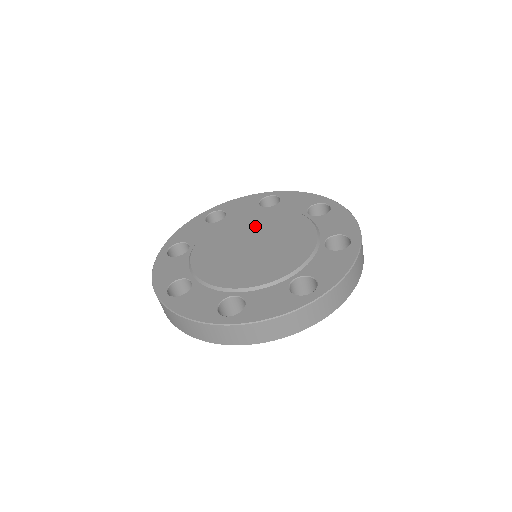
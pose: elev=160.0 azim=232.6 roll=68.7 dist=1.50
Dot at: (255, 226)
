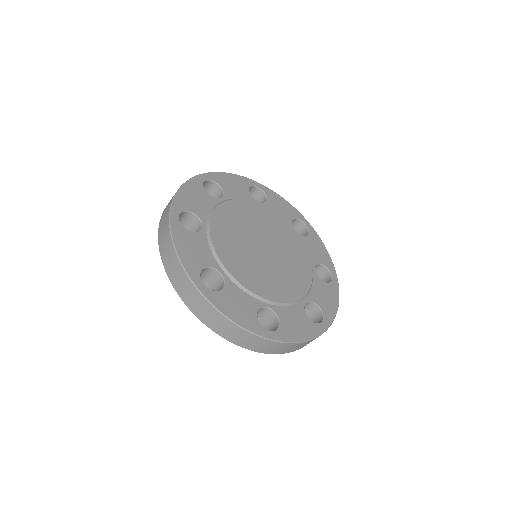
Dot at: (277, 236)
